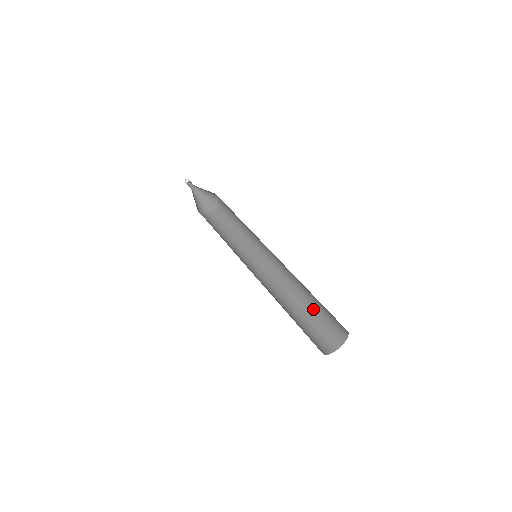
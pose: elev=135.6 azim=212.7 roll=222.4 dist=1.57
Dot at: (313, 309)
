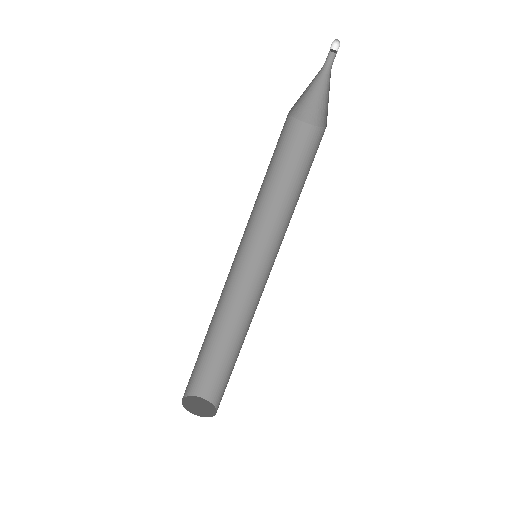
Dot at: occluded
